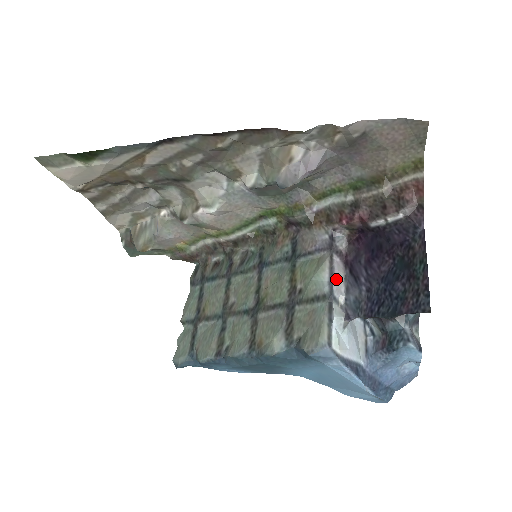
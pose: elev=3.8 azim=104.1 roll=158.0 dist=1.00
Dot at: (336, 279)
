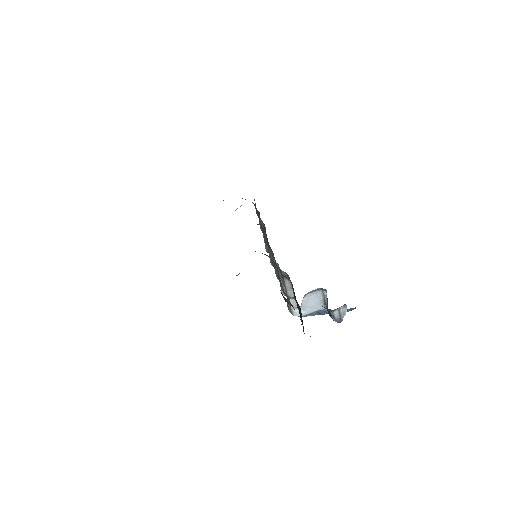
Dot at: (288, 290)
